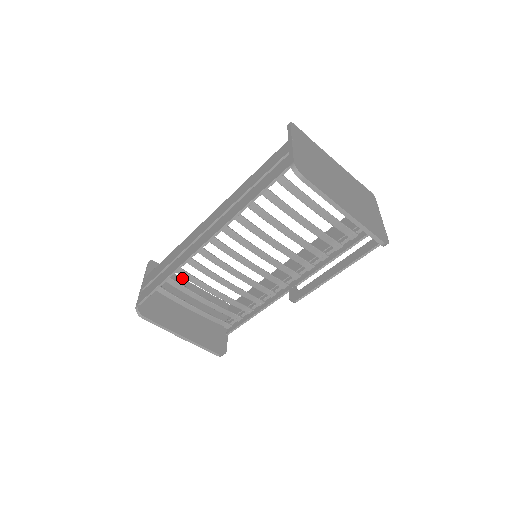
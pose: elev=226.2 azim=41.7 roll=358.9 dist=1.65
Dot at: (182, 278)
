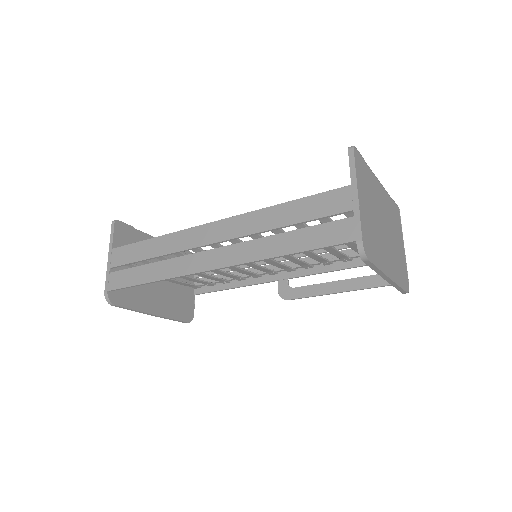
Dot at: (150, 235)
